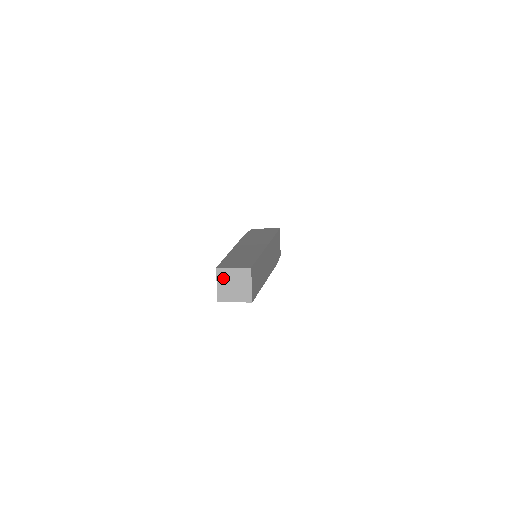
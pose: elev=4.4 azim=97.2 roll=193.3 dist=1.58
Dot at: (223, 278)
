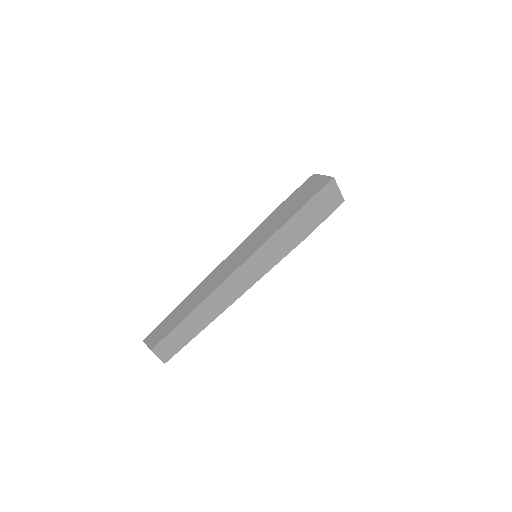
Dot at: occluded
